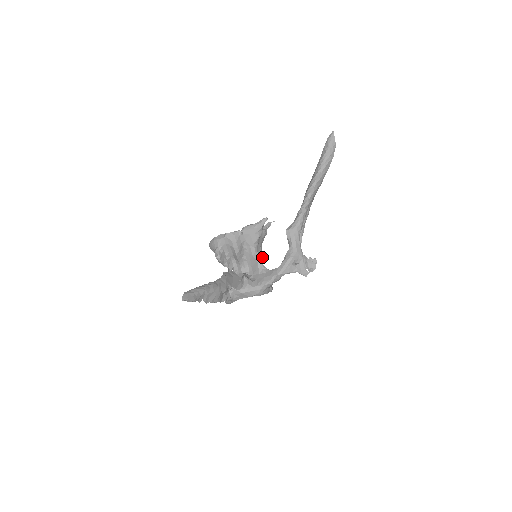
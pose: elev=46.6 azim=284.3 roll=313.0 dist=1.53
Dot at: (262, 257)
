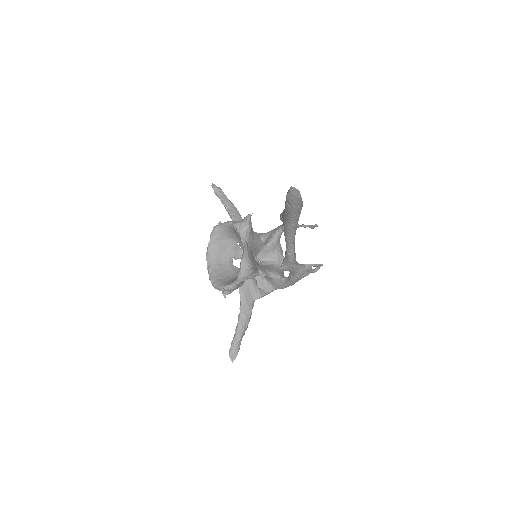
Dot at: (259, 240)
